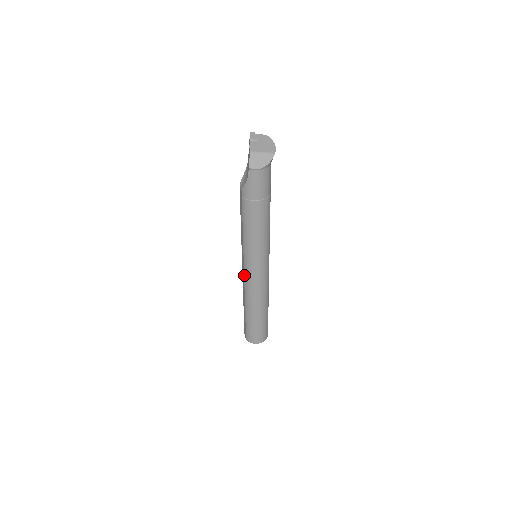
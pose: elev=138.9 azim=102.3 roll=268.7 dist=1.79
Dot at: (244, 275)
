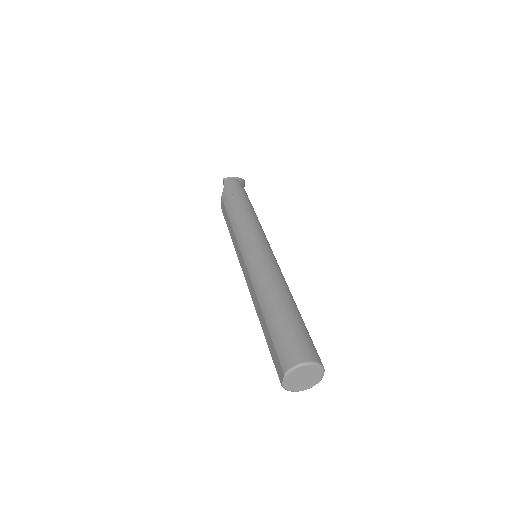
Dot at: (245, 265)
